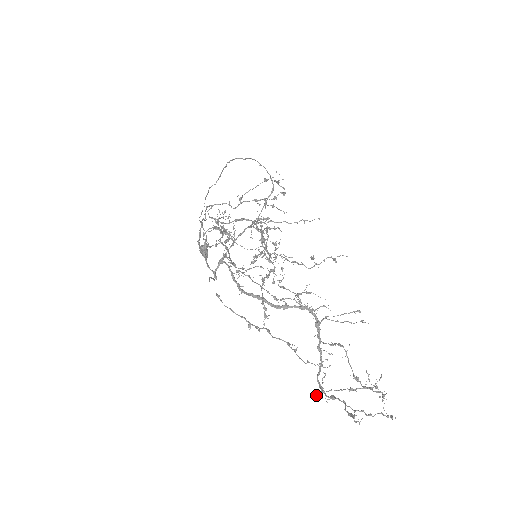
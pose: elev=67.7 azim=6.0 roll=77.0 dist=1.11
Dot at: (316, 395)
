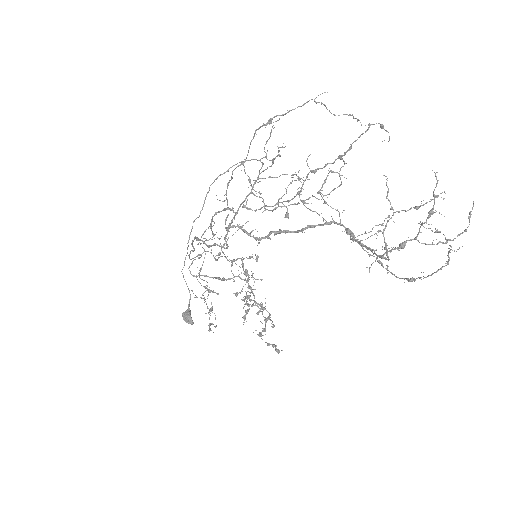
Dot at: (385, 243)
